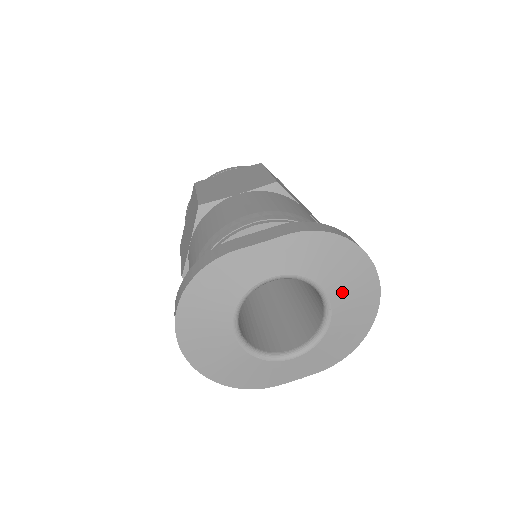
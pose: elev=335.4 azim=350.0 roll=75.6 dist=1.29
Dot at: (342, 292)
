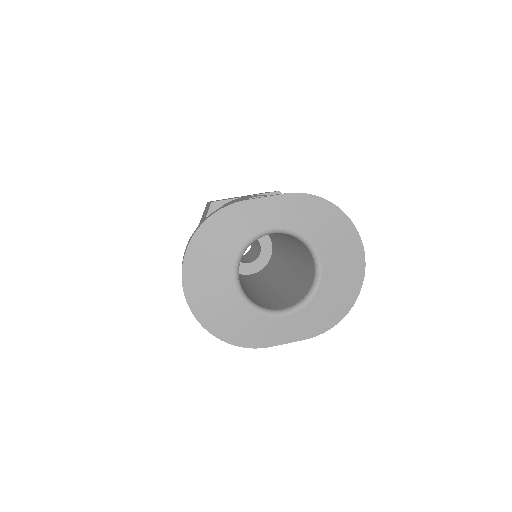
Dot at: (331, 255)
